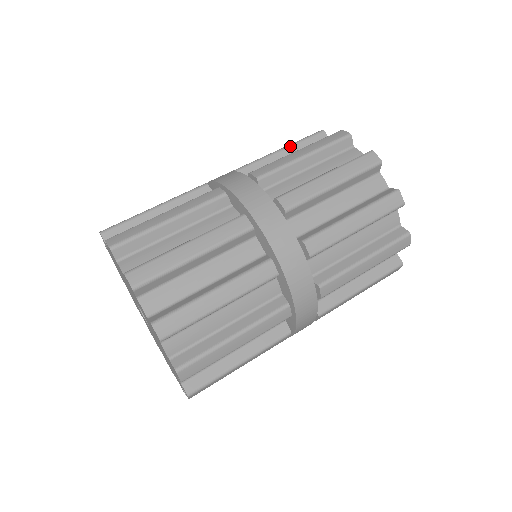
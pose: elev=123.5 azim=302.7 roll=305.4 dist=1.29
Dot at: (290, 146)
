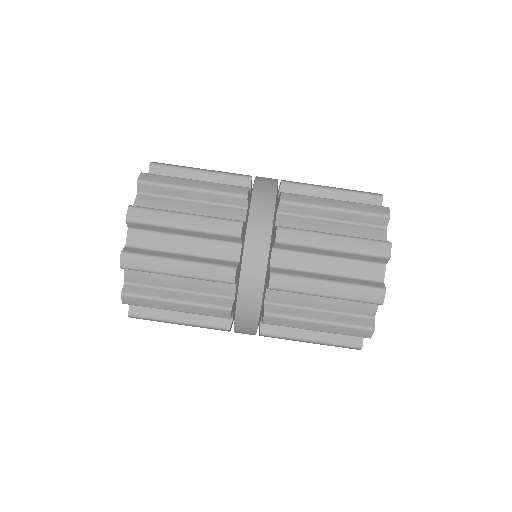
Dot at: occluded
